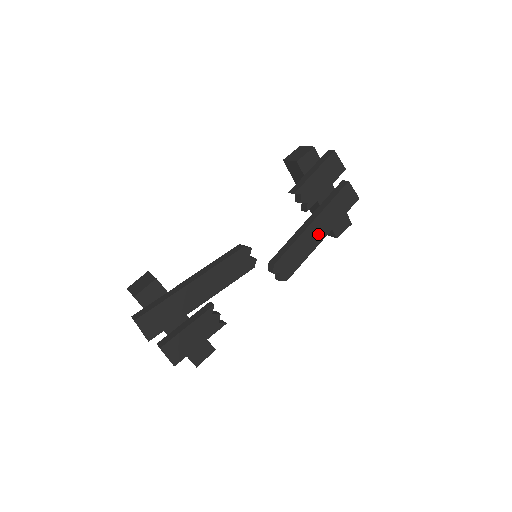
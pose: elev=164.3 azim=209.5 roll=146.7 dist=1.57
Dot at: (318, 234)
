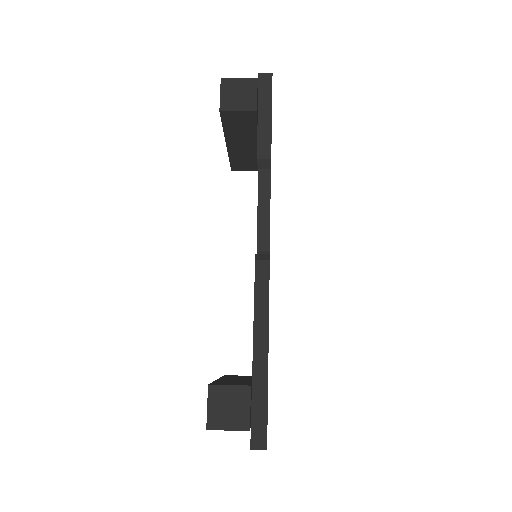
Dot at: occluded
